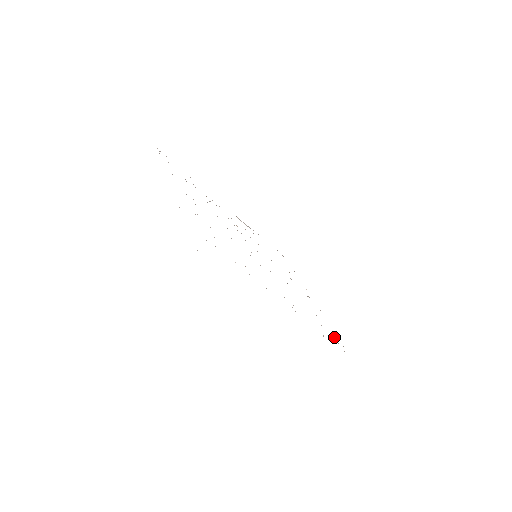
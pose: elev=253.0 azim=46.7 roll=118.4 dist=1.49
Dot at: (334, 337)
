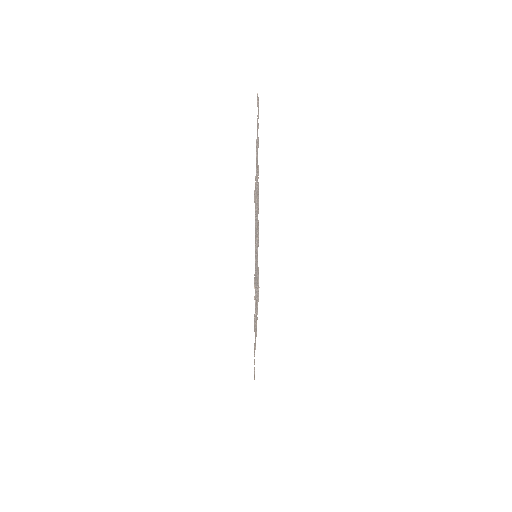
Dot at: occluded
